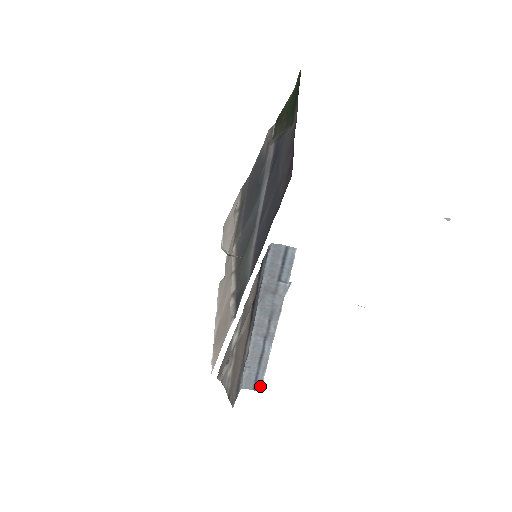
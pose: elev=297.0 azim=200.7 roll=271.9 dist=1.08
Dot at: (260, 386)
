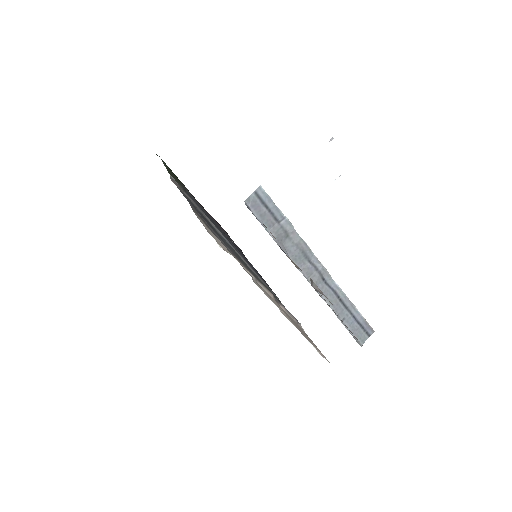
Dot at: (368, 326)
